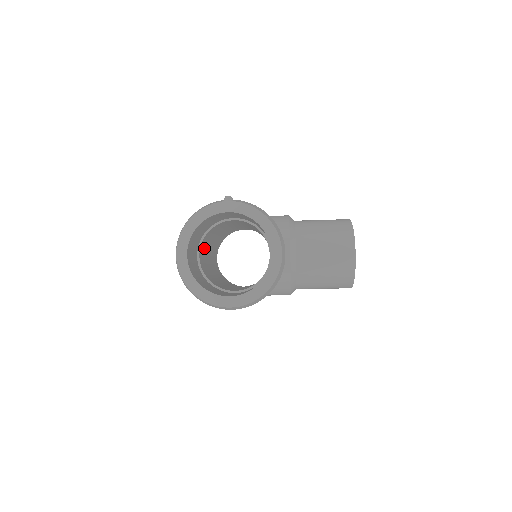
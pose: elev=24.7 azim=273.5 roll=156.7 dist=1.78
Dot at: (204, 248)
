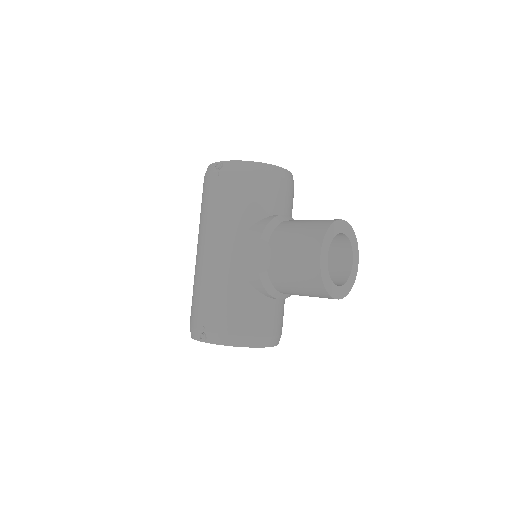
Dot at: occluded
